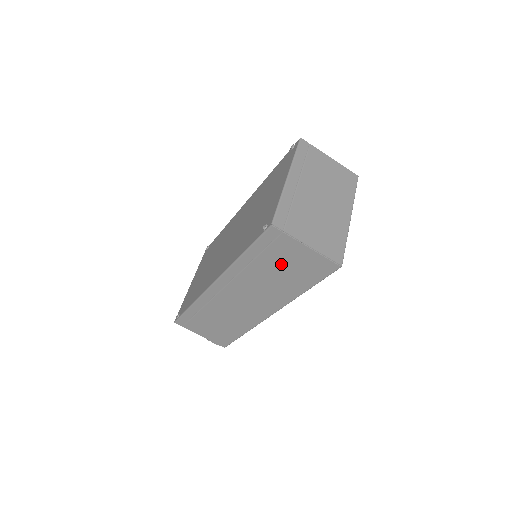
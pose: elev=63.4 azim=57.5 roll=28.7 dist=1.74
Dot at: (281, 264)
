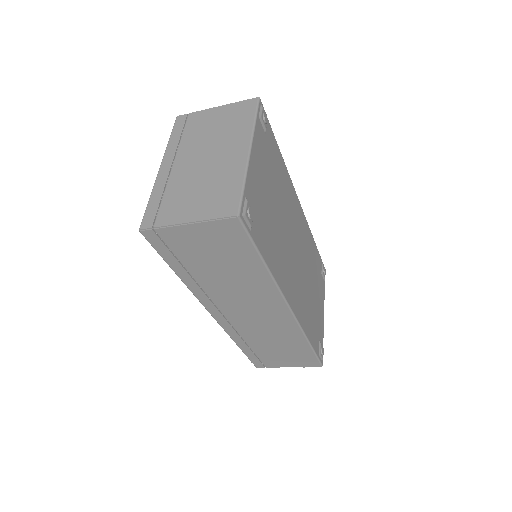
Dot at: (206, 258)
